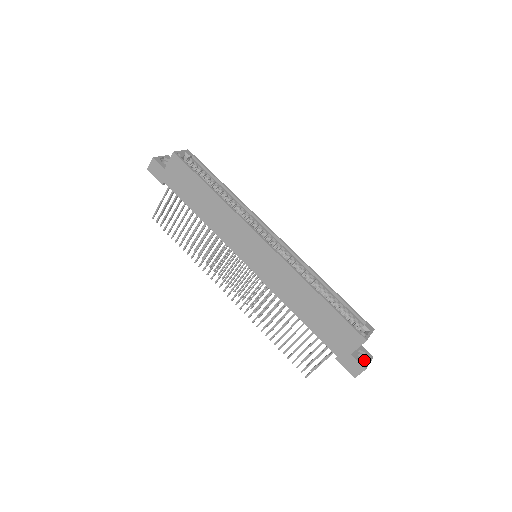
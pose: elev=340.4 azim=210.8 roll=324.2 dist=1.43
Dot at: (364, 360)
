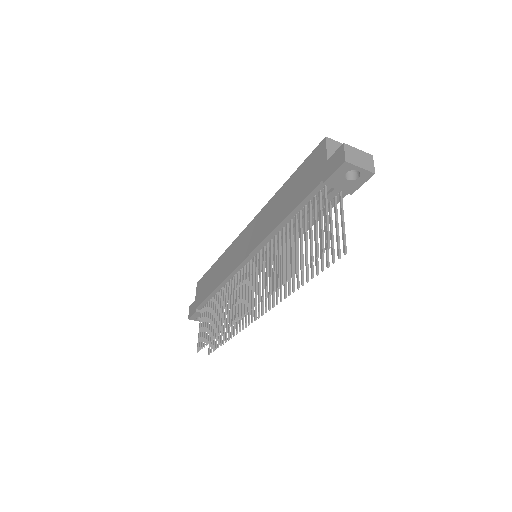
Dot at: occluded
